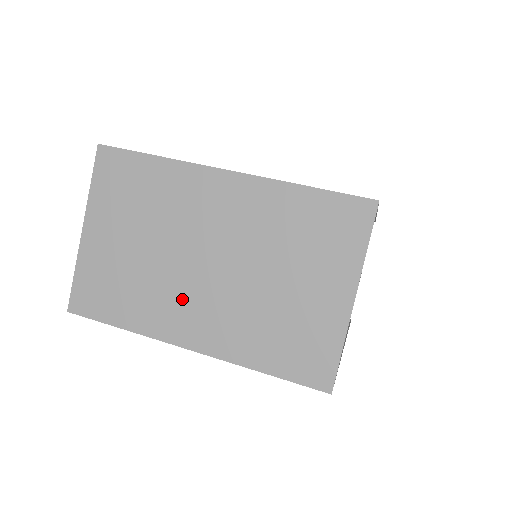
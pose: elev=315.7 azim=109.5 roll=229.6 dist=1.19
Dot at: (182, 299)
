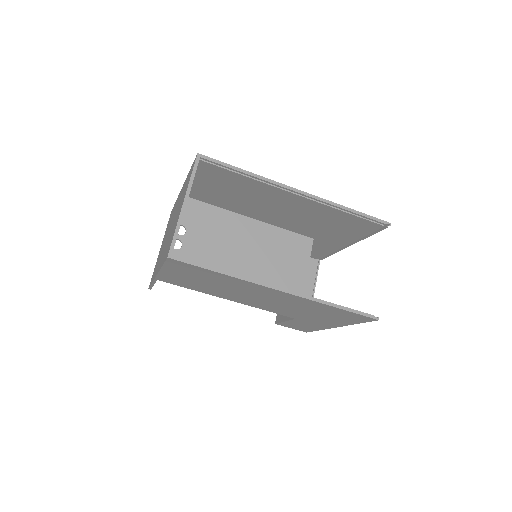
Dot at: (162, 253)
